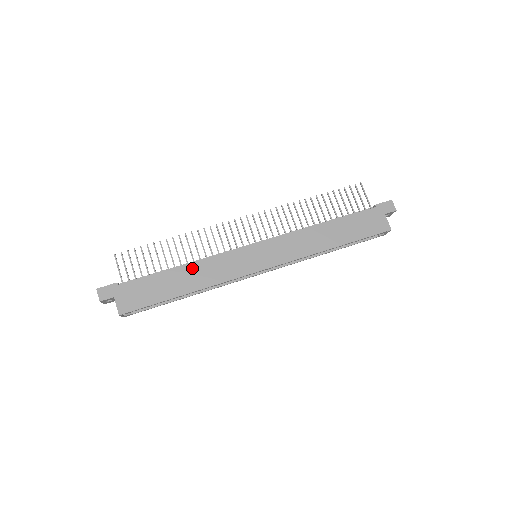
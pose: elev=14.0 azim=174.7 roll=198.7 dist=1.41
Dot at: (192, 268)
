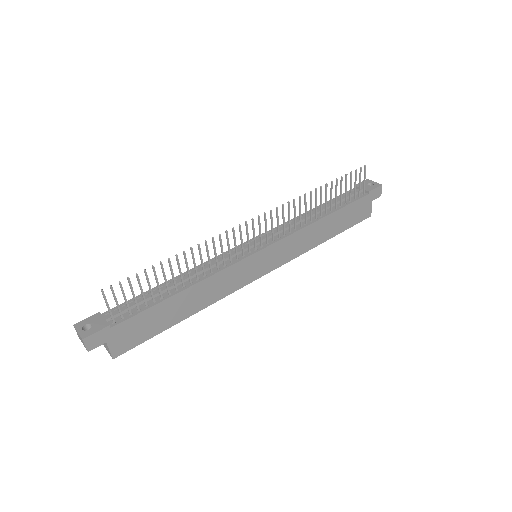
Dot at: (197, 289)
